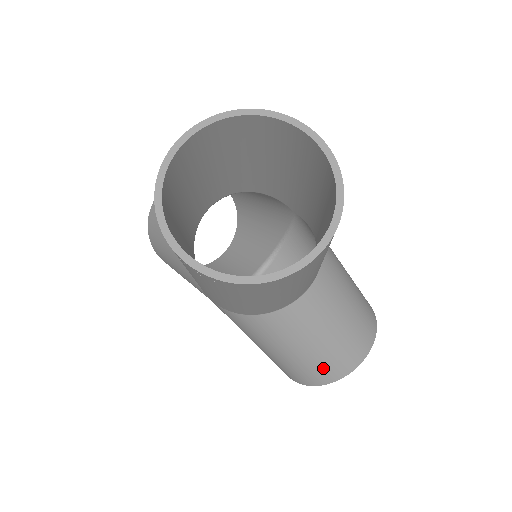
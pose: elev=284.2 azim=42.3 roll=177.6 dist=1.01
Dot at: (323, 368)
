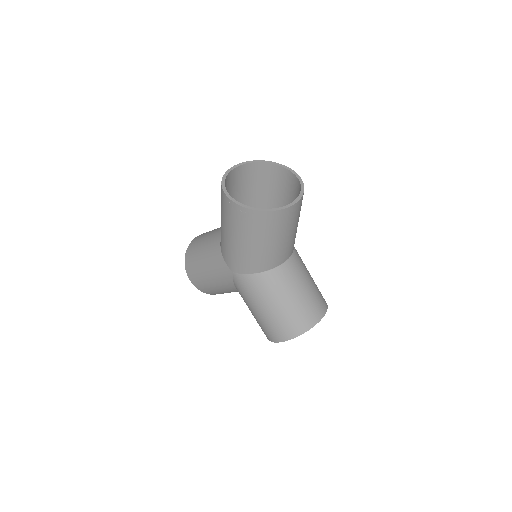
Dot at: (298, 319)
